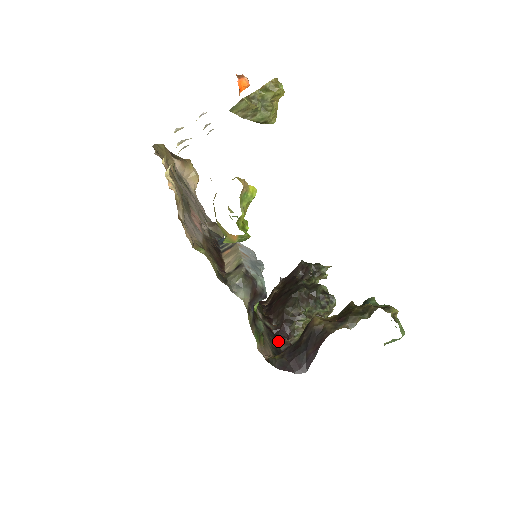
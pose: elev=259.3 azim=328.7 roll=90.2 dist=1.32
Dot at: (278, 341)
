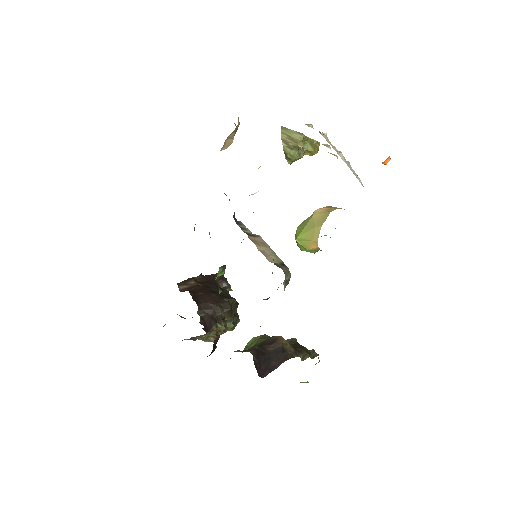
Dot at: (215, 334)
